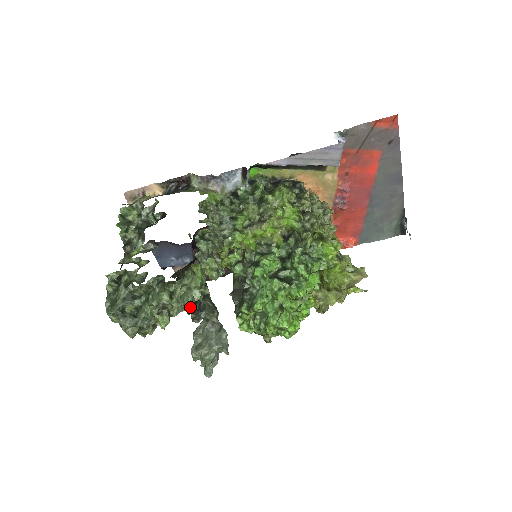
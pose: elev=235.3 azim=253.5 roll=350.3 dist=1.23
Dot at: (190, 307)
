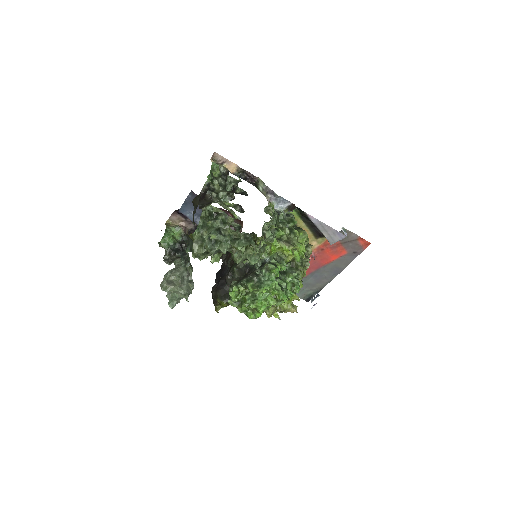
Dot at: (173, 251)
